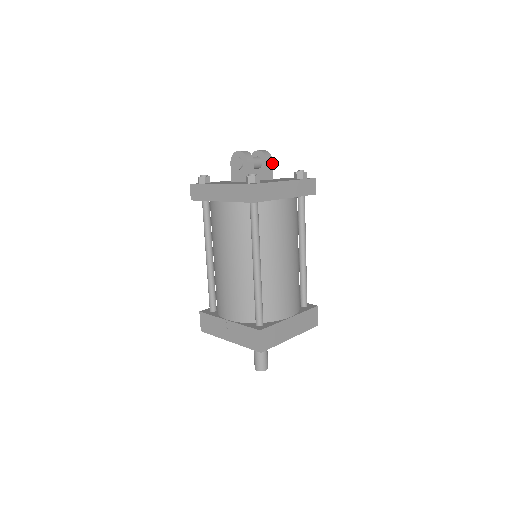
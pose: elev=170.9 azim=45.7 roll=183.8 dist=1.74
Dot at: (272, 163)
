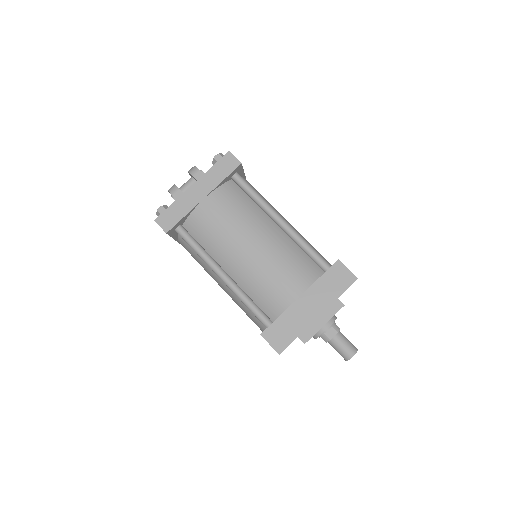
Dot at: (201, 172)
